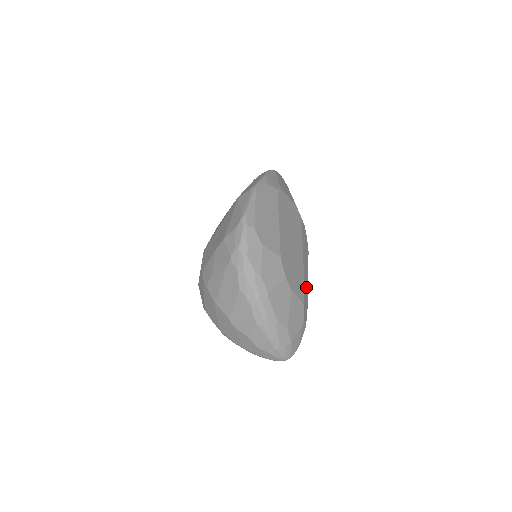
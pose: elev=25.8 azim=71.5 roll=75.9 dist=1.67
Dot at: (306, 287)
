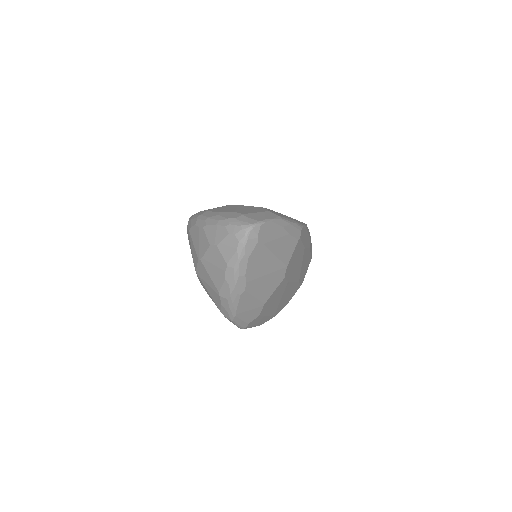
Dot at: occluded
